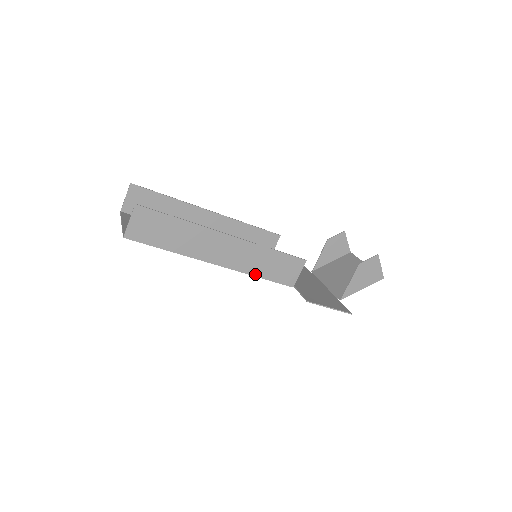
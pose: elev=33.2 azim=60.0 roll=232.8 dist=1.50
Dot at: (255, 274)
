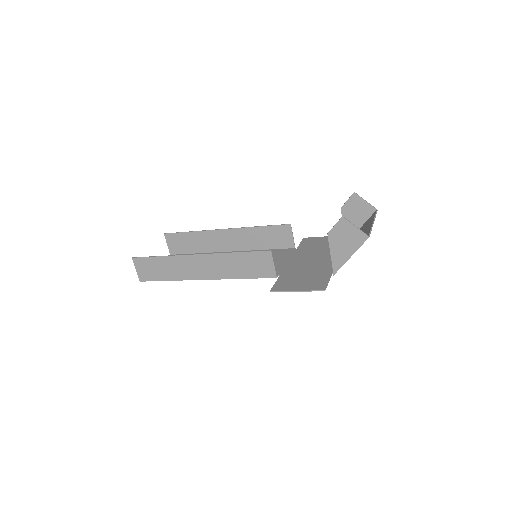
Dot at: (237, 277)
